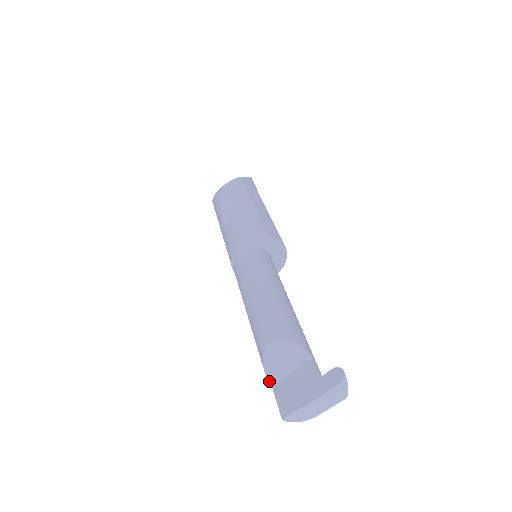
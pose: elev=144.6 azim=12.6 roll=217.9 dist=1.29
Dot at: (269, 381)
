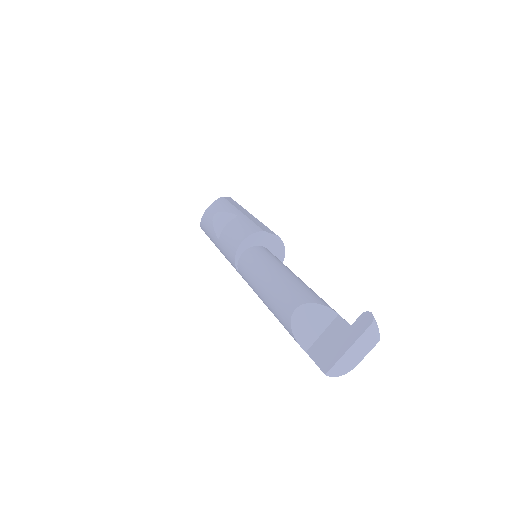
Dot at: (302, 348)
